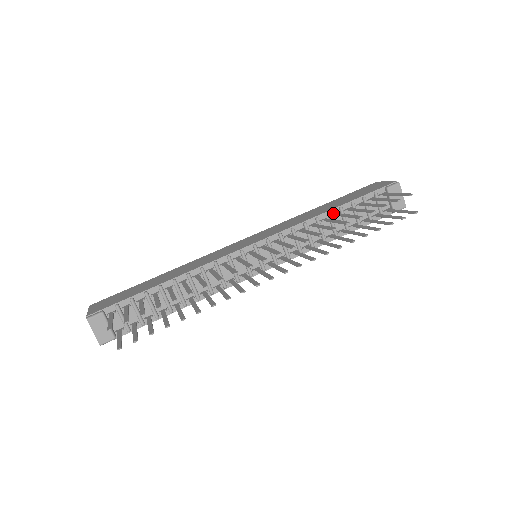
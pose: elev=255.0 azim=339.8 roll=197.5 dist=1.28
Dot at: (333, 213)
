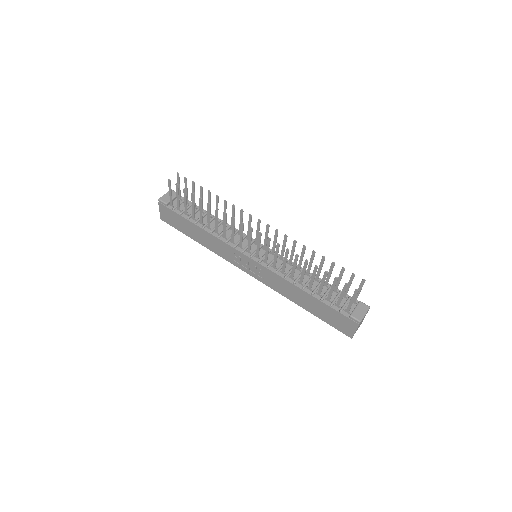
Dot at: (316, 279)
